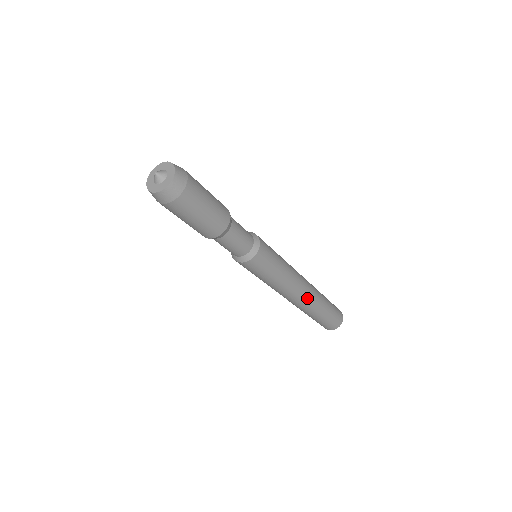
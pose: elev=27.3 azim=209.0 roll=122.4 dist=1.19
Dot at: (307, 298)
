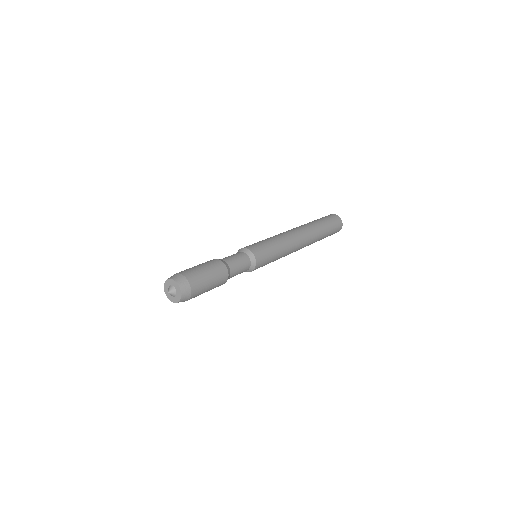
Dot at: occluded
